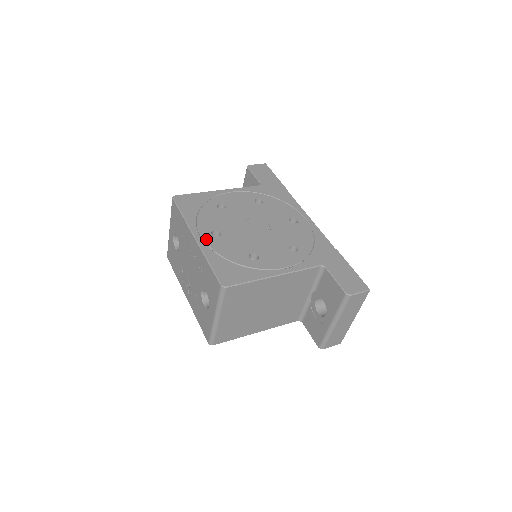
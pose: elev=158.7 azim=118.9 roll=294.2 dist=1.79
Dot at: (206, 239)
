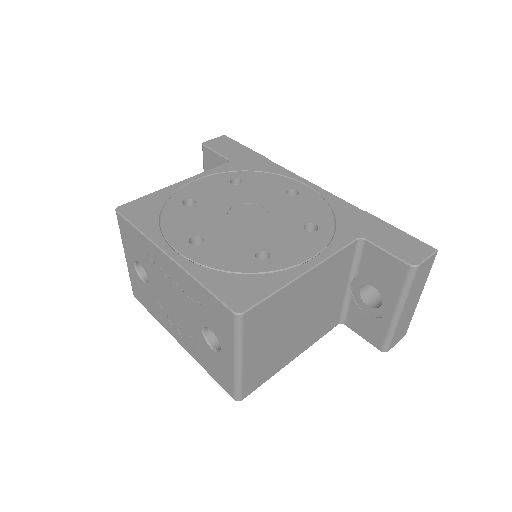
Dot at: (185, 252)
